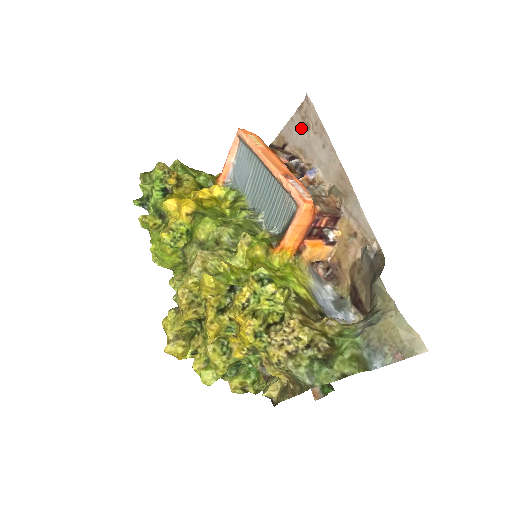
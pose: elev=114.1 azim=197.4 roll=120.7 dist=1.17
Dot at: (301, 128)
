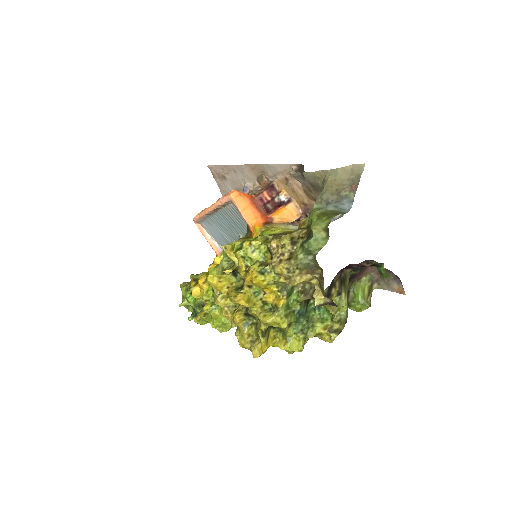
Dot at: (224, 182)
